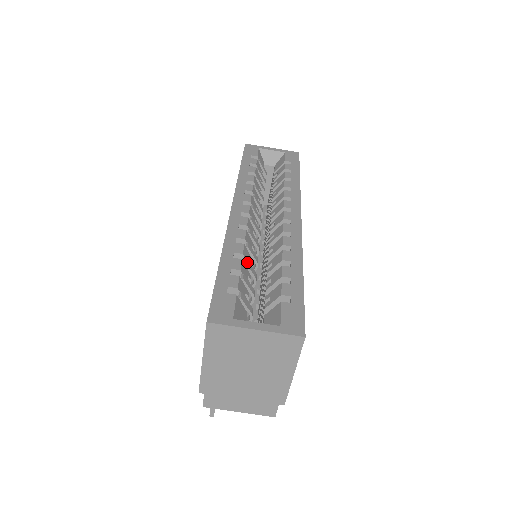
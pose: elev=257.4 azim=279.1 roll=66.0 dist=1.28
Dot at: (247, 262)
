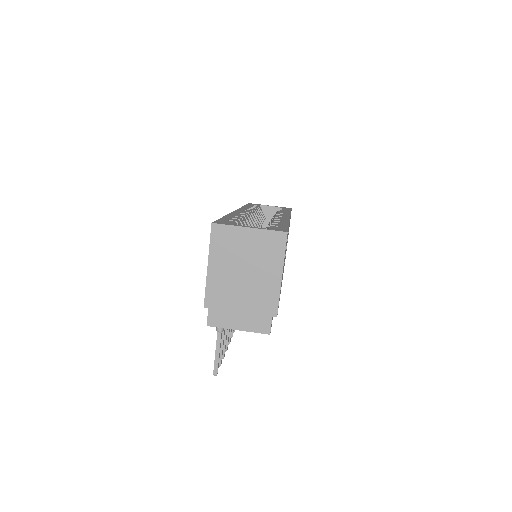
Dot at: (245, 222)
